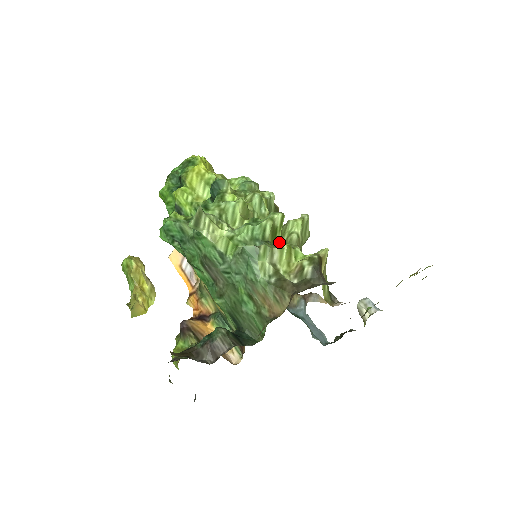
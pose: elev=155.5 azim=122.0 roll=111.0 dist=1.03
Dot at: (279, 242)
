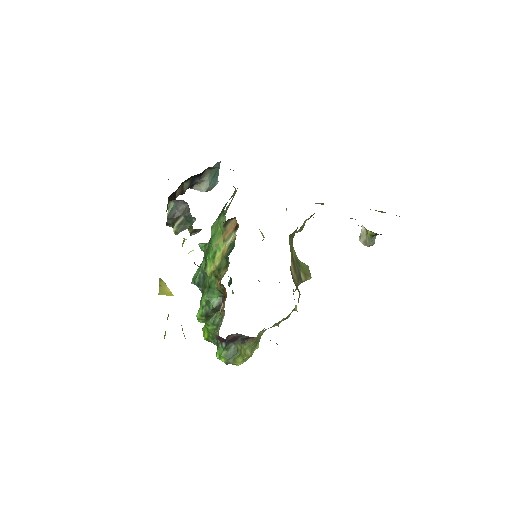
Dot at: occluded
